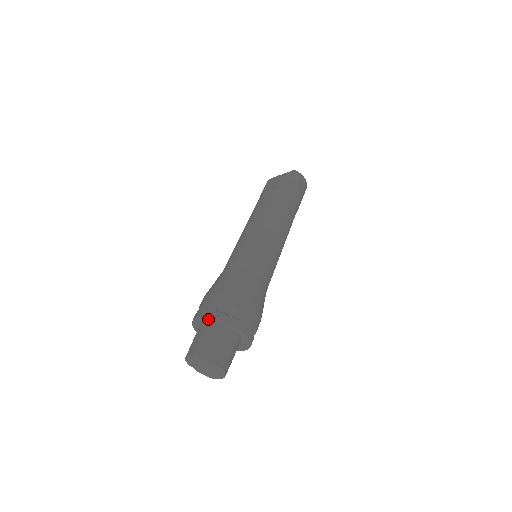
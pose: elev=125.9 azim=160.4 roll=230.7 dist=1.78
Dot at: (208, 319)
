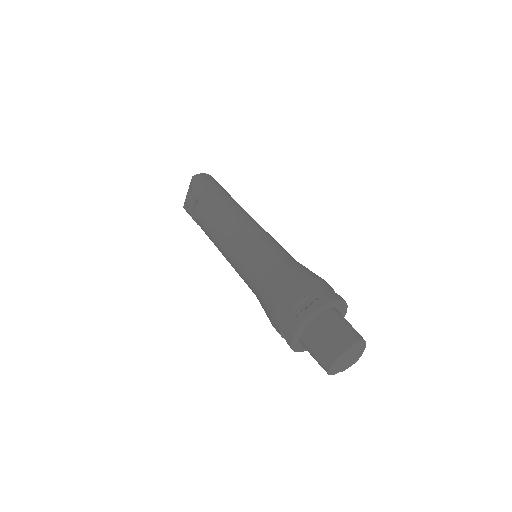
Dot at: (302, 327)
